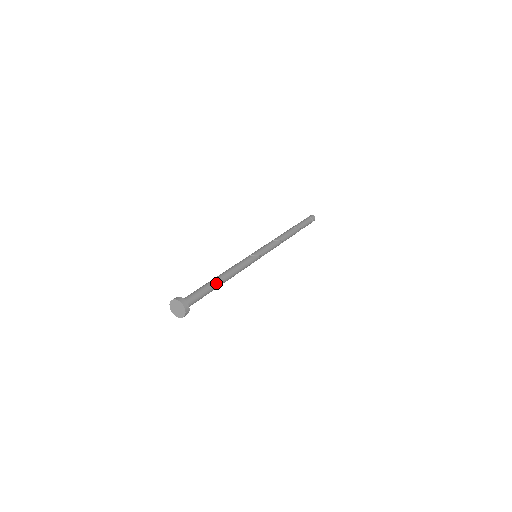
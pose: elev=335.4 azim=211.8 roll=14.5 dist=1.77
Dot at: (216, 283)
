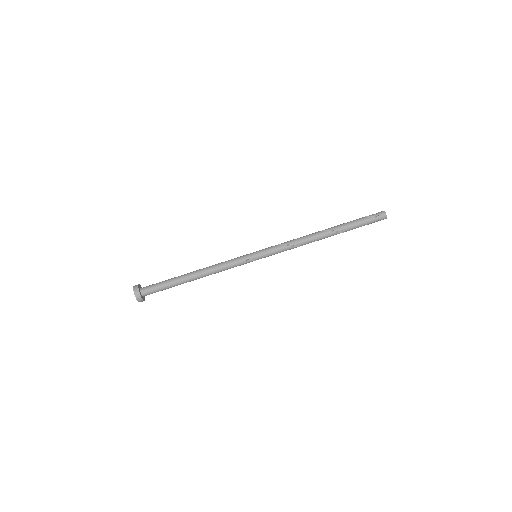
Dot at: occluded
